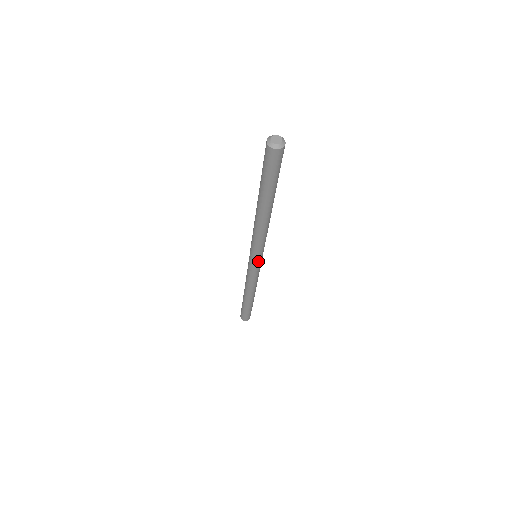
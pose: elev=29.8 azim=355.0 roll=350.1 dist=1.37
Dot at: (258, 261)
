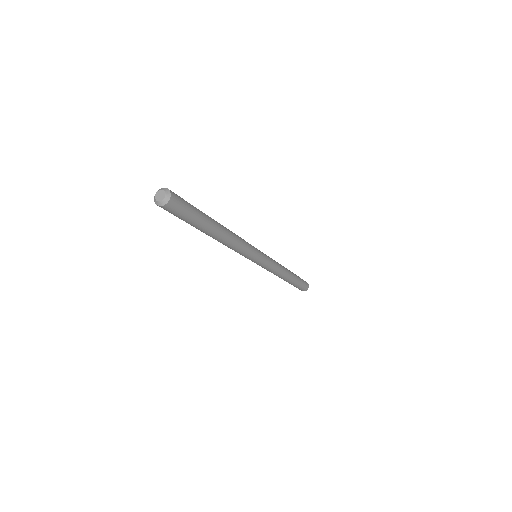
Dot at: (254, 261)
